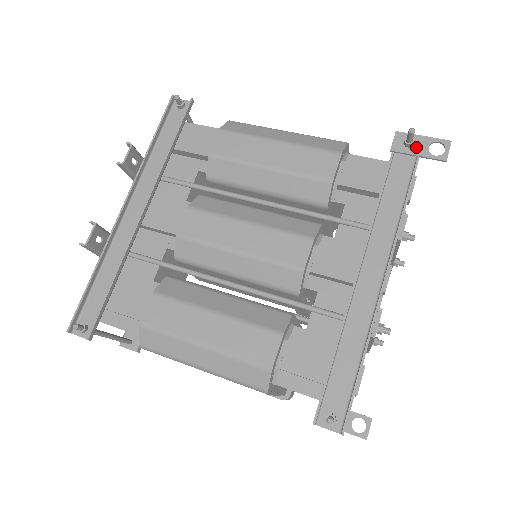
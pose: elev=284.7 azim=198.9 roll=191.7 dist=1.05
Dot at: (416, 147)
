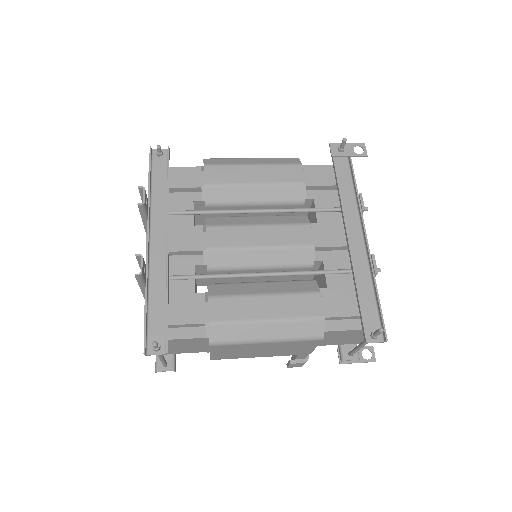
Dot at: (346, 151)
